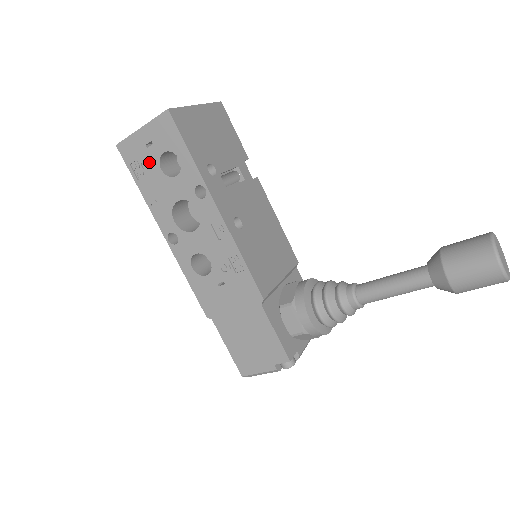
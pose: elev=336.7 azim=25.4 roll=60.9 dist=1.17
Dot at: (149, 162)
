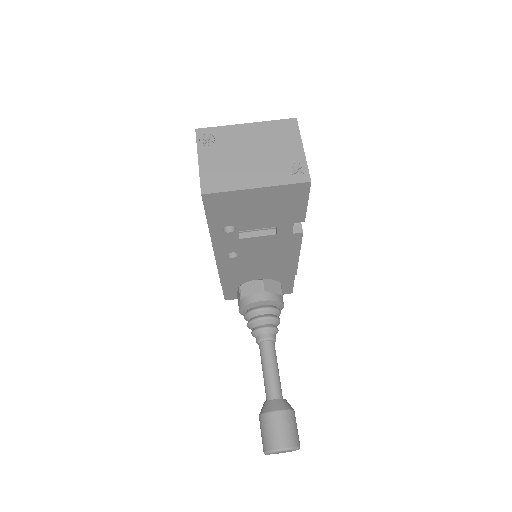
Dot at: occluded
